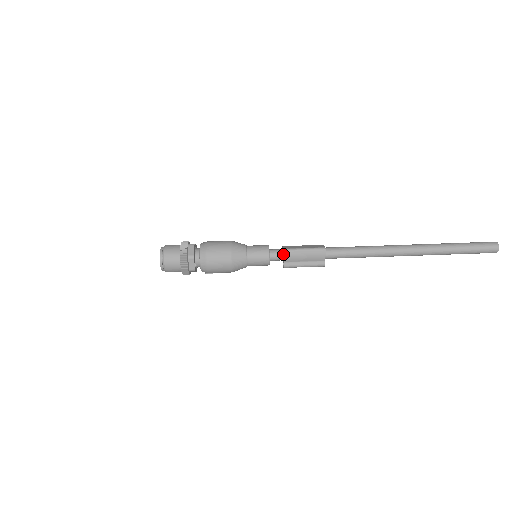
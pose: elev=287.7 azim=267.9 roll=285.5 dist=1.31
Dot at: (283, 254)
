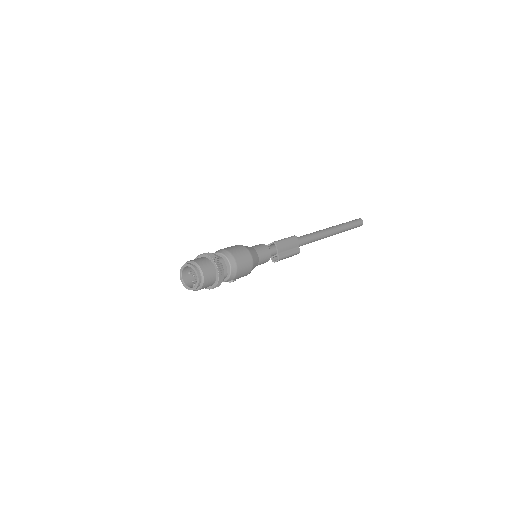
Dot at: (274, 247)
